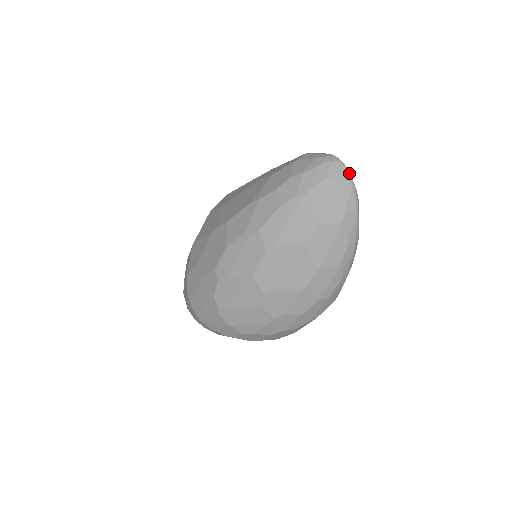
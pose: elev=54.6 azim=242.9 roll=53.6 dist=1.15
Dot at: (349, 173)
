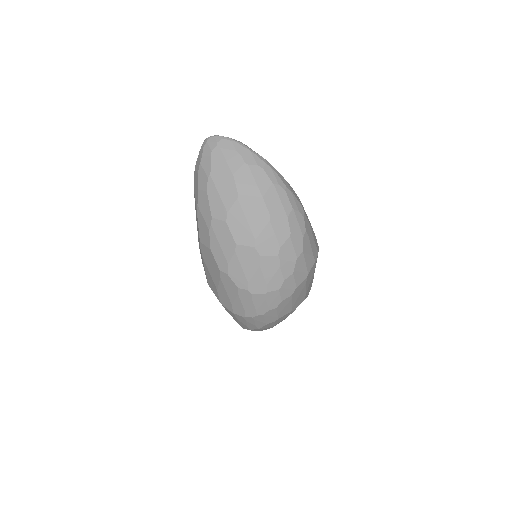
Dot at: (220, 136)
